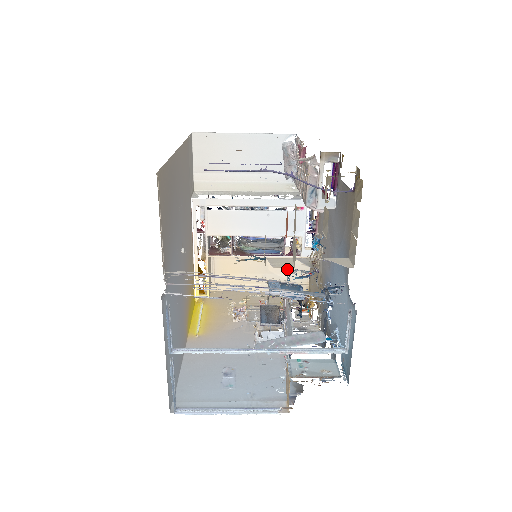
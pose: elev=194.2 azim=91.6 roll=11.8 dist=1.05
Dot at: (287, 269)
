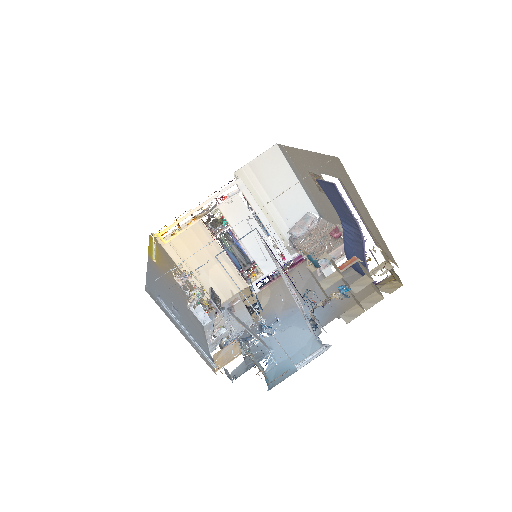
Dot at: (219, 283)
